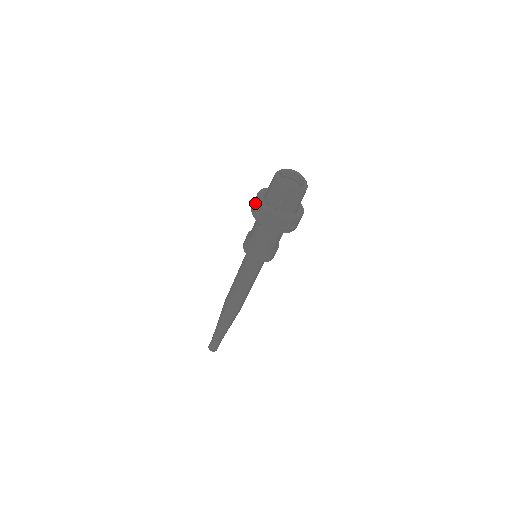
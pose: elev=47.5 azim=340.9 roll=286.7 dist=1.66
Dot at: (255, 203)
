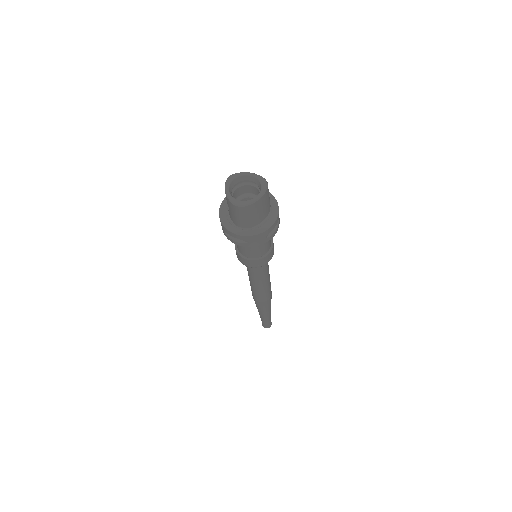
Dot at: occluded
